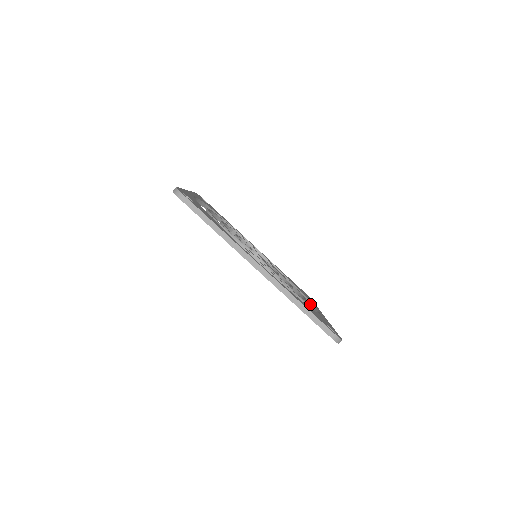
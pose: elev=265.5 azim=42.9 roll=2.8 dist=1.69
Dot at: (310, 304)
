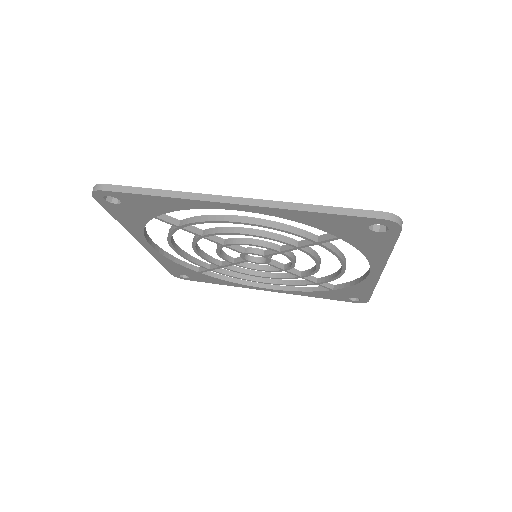
Dot at: (361, 279)
